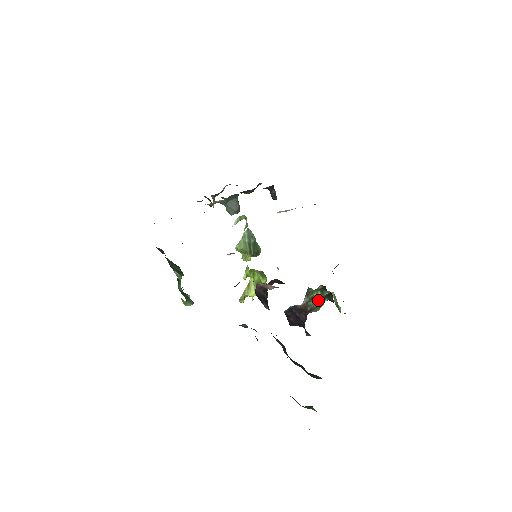
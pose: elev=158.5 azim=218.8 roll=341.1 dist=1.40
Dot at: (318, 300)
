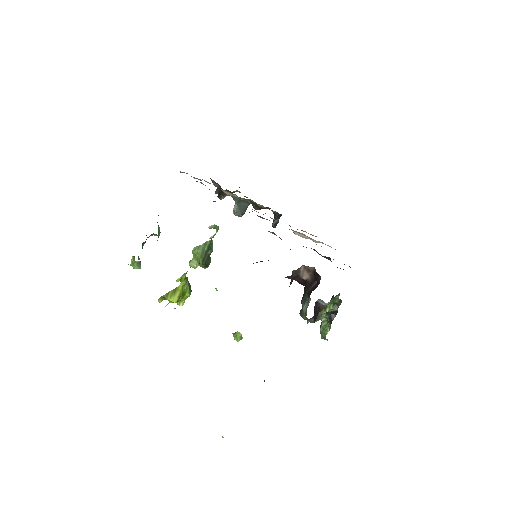
Dot at: (327, 311)
